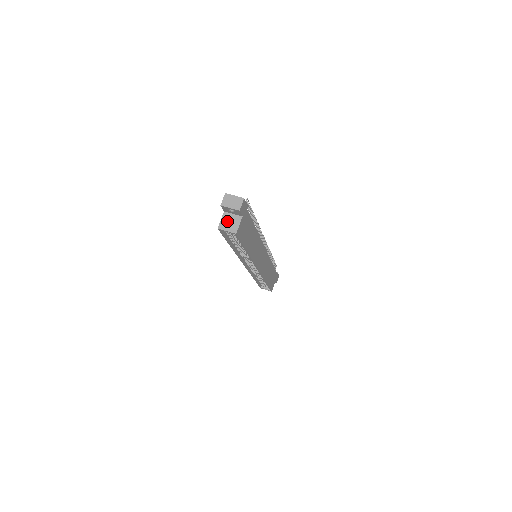
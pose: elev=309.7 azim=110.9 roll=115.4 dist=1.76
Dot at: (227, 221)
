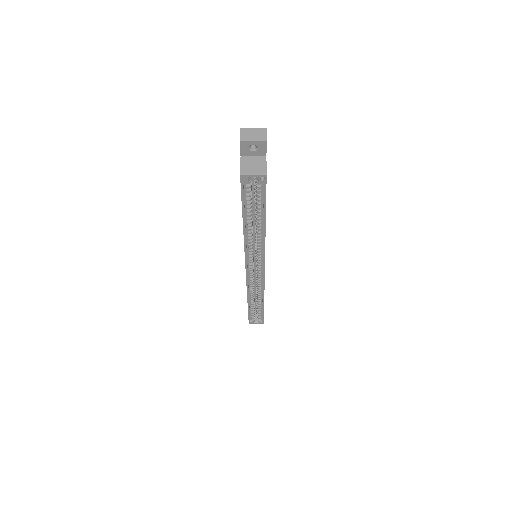
Dot at: (249, 164)
